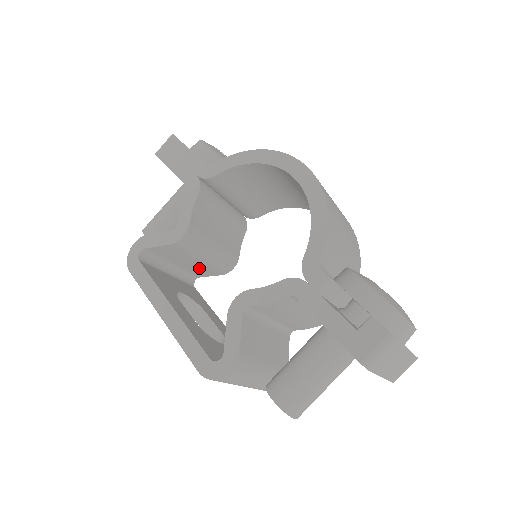
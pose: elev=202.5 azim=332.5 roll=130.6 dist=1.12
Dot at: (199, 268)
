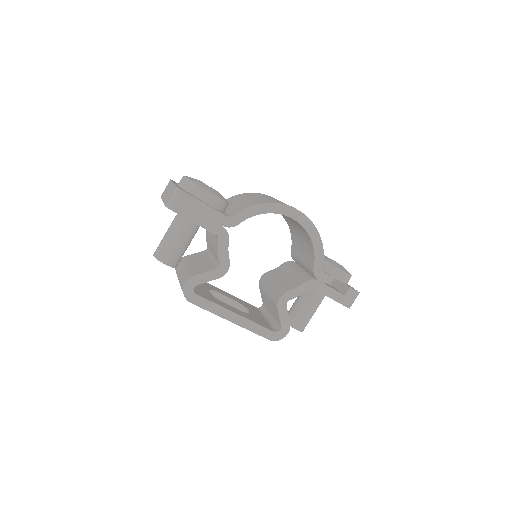
Dot at: occluded
